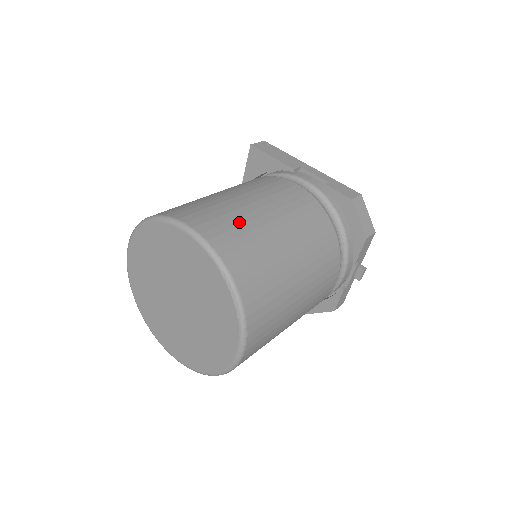
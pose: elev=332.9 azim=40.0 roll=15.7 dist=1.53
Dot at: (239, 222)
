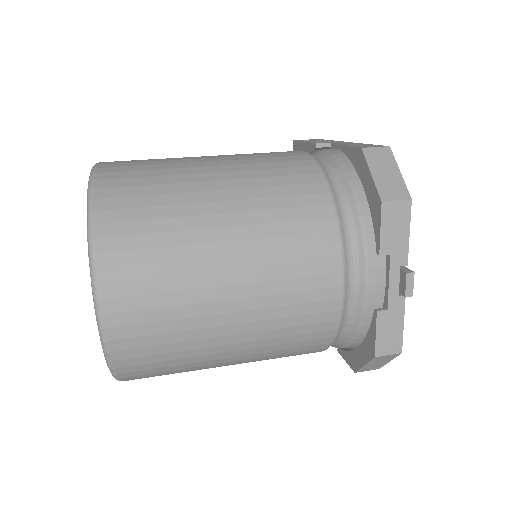
Dot at: (161, 162)
